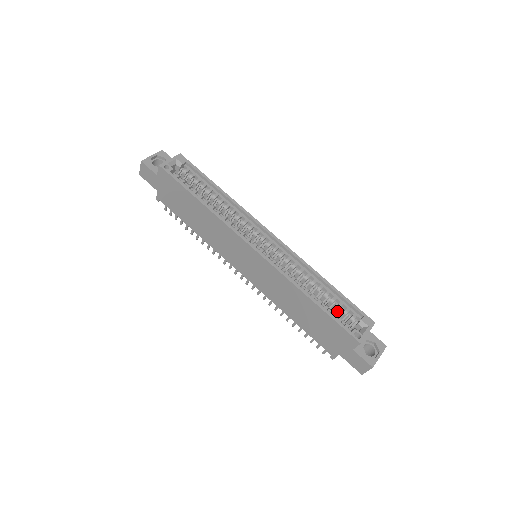
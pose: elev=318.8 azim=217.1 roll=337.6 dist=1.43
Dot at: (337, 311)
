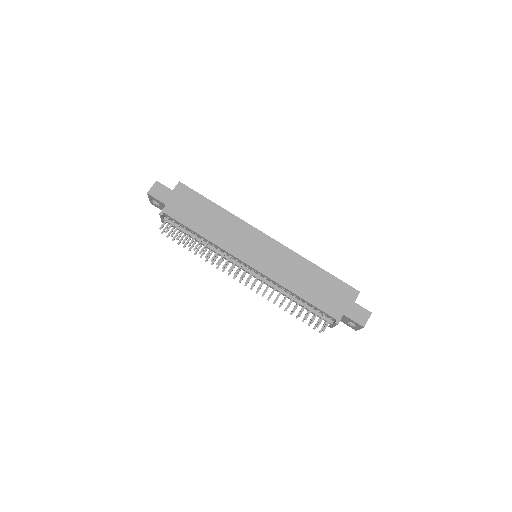
Dot at: occluded
